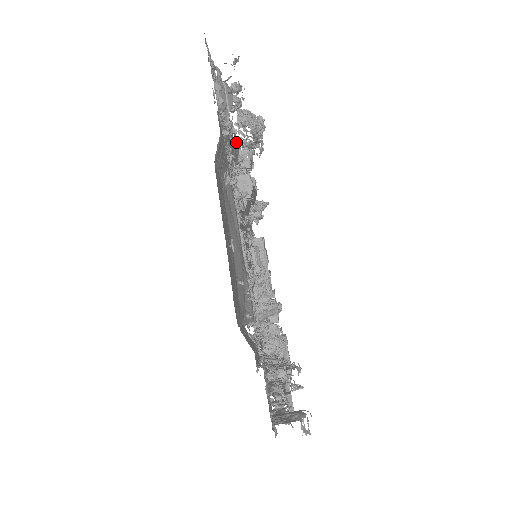
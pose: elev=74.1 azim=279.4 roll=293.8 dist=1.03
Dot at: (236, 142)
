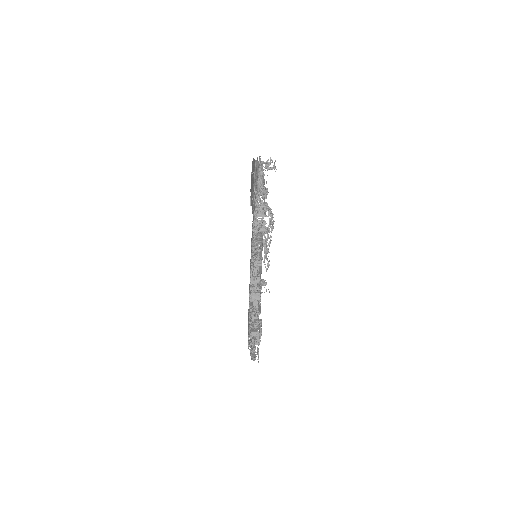
Dot at: occluded
